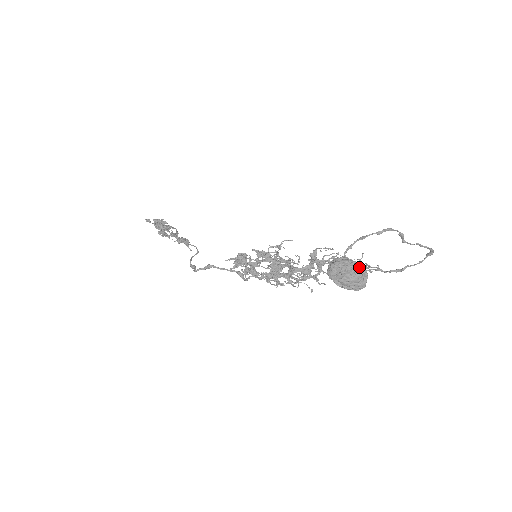
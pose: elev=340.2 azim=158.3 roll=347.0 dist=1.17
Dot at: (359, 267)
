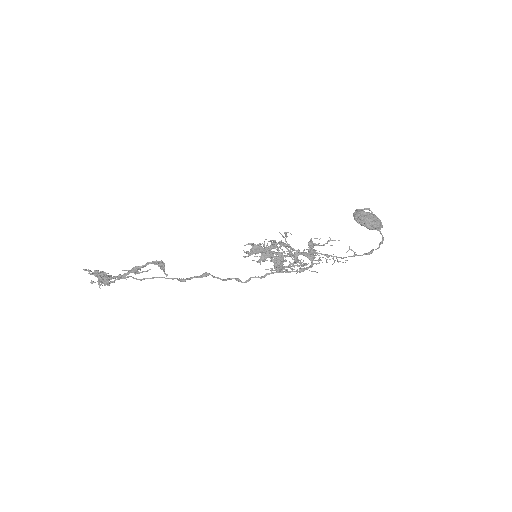
Dot at: occluded
